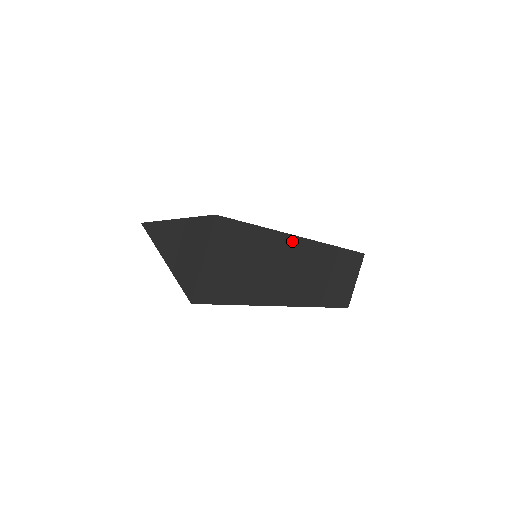
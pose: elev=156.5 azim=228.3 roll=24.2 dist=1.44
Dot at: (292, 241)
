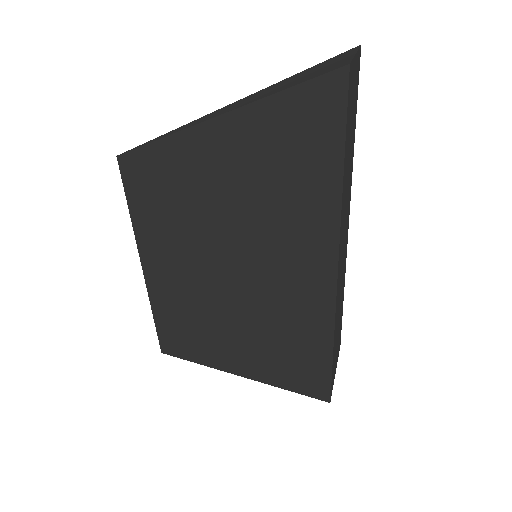
Dot at: (349, 199)
